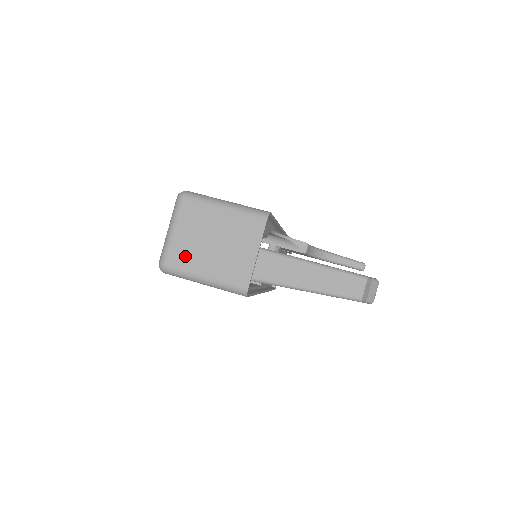
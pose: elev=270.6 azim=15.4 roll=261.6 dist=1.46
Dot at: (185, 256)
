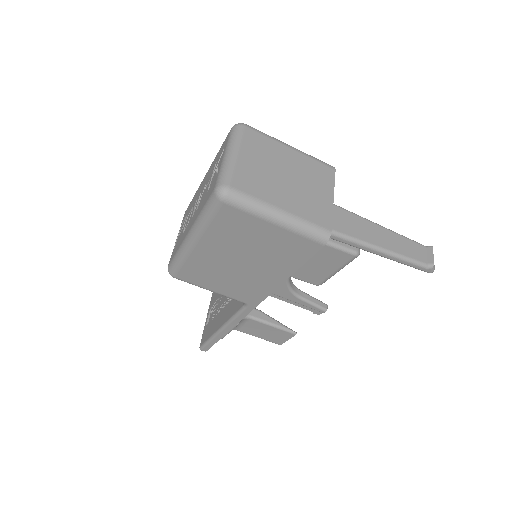
Dot at: (255, 183)
